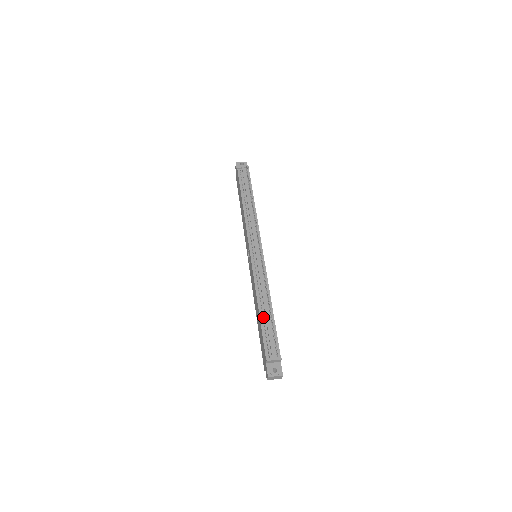
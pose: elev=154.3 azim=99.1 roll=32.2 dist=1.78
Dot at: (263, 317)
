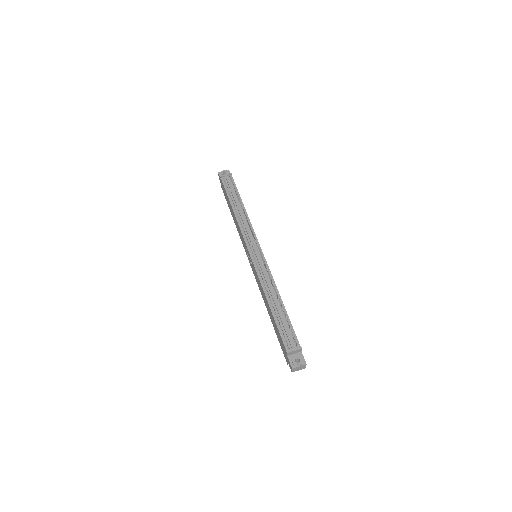
Dot at: (275, 312)
